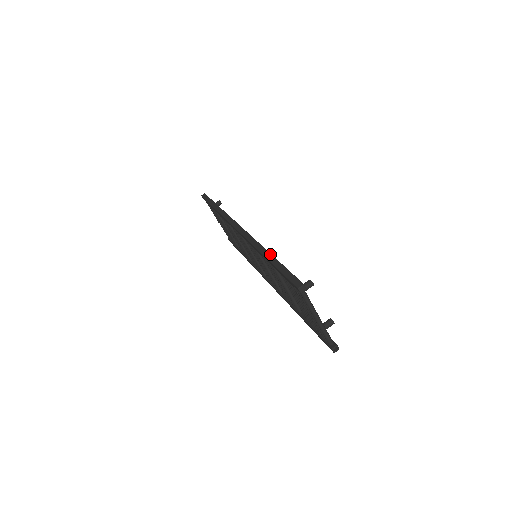
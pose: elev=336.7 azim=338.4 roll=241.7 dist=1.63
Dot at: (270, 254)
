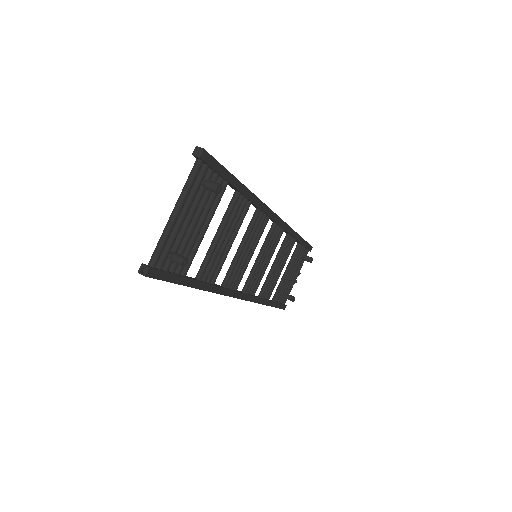
Dot at: occluded
